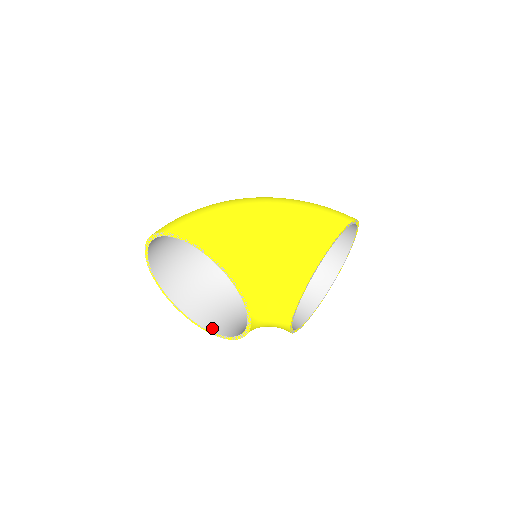
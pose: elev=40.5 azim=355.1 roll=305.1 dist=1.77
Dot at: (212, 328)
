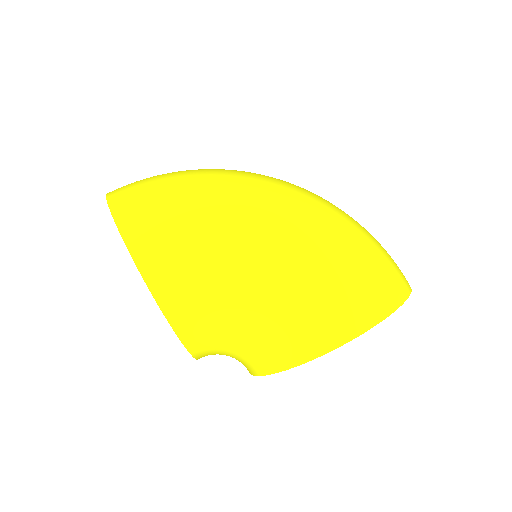
Dot at: occluded
